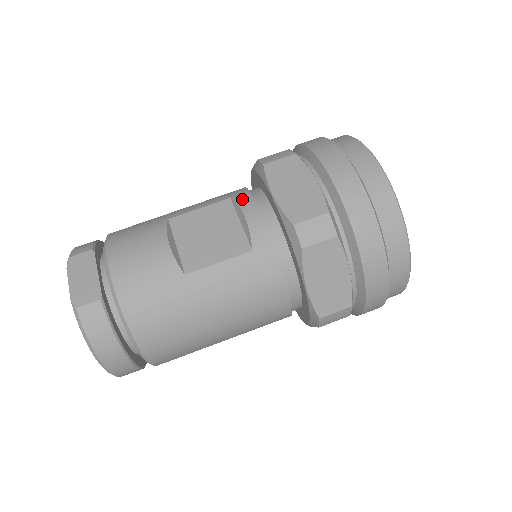
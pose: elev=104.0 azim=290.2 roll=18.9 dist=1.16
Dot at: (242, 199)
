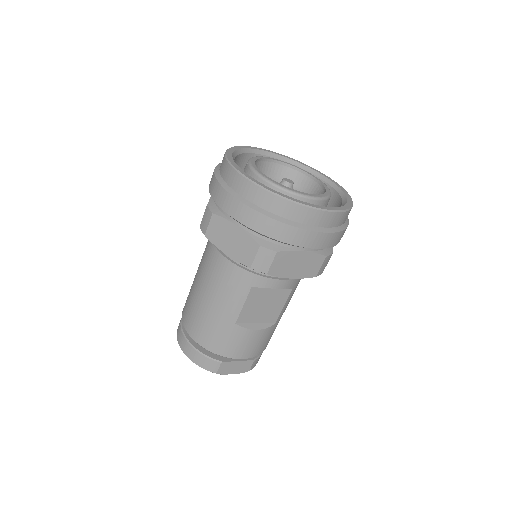
Dot at: (262, 284)
